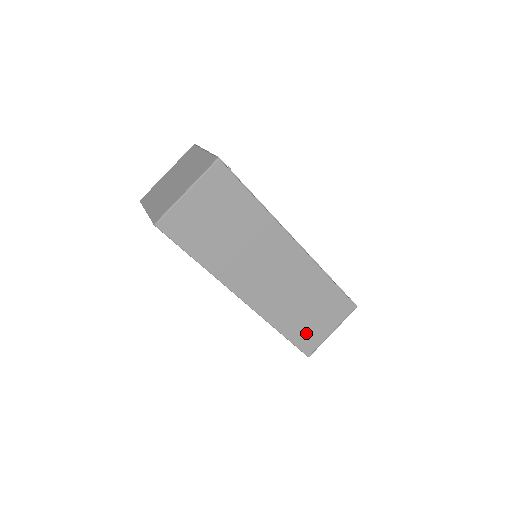
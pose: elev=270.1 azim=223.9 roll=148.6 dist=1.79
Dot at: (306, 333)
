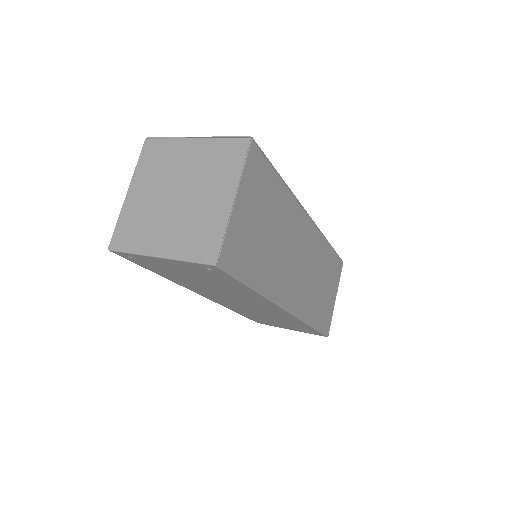
Dot at: (324, 313)
